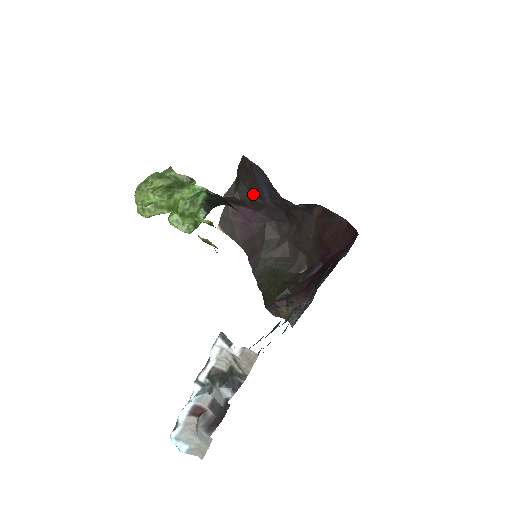
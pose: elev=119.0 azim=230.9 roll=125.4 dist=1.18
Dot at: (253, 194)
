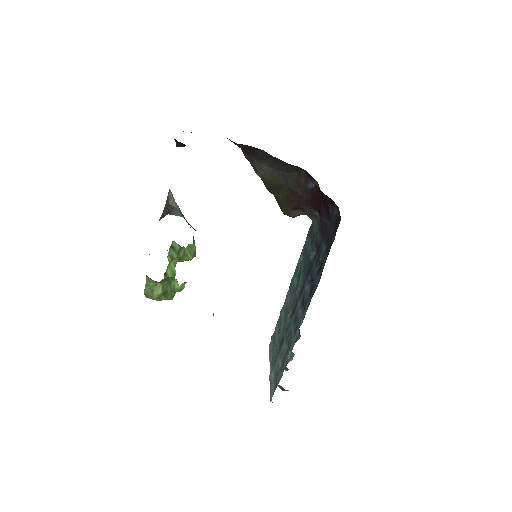
Dot at: occluded
